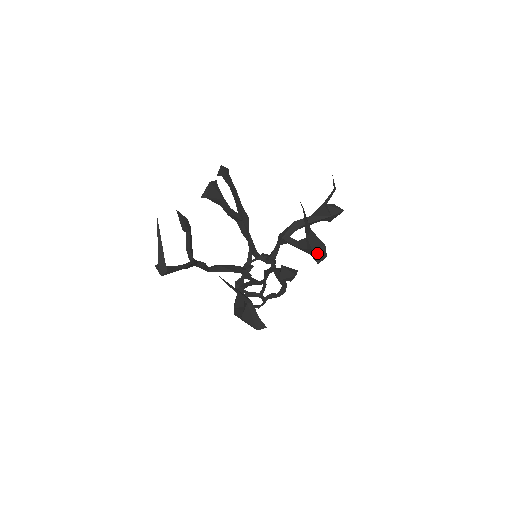
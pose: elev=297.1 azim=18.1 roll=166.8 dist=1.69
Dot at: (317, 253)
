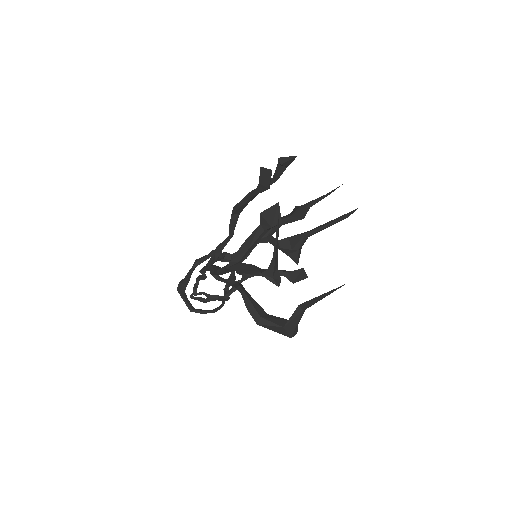
Dot at: (299, 254)
